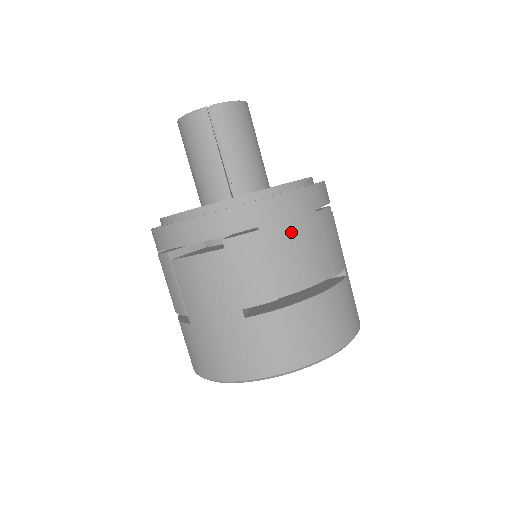
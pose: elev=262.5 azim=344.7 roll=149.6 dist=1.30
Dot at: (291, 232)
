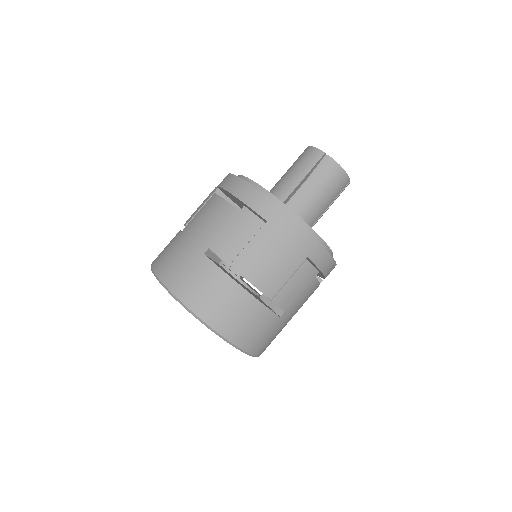
Dot at: (279, 246)
